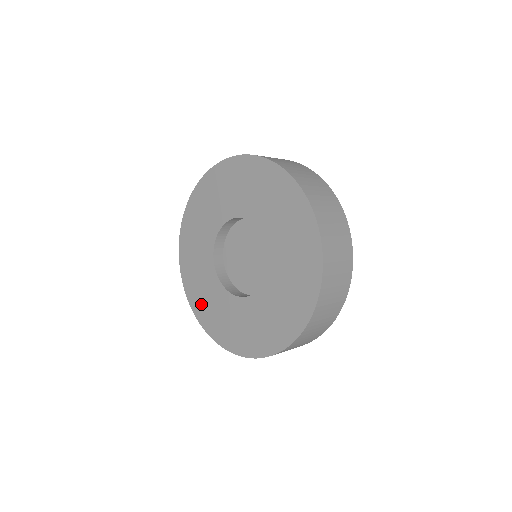
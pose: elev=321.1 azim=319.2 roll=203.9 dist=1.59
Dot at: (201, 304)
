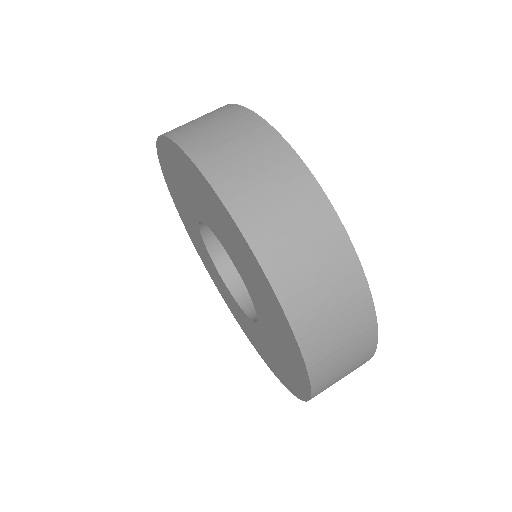
Dot at: (226, 299)
